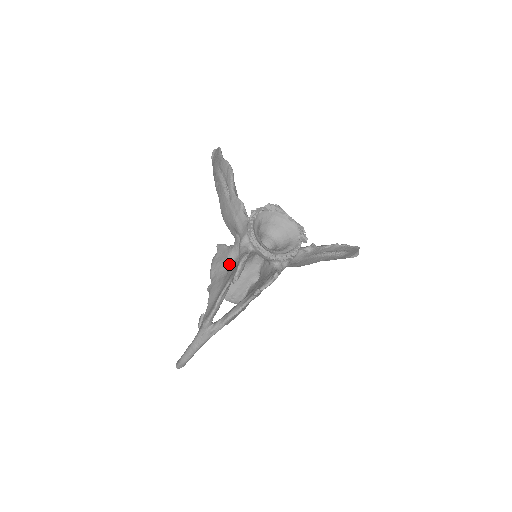
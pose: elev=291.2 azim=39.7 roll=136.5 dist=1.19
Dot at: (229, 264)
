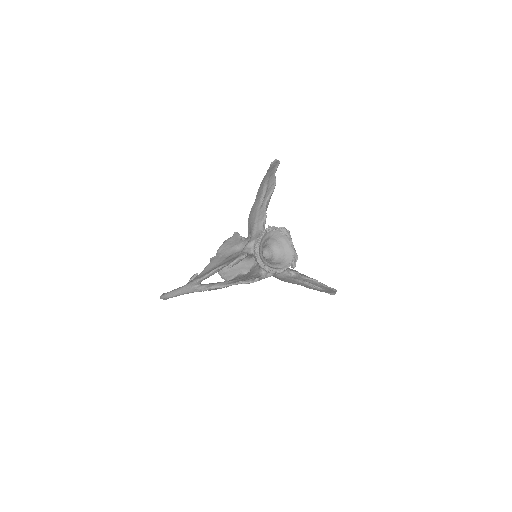
Dot at: (234, 251)
